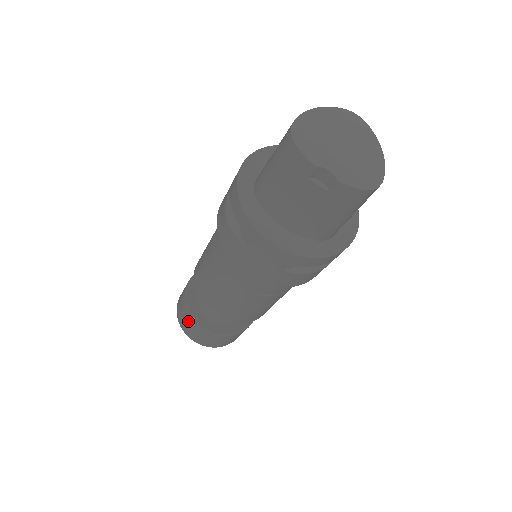
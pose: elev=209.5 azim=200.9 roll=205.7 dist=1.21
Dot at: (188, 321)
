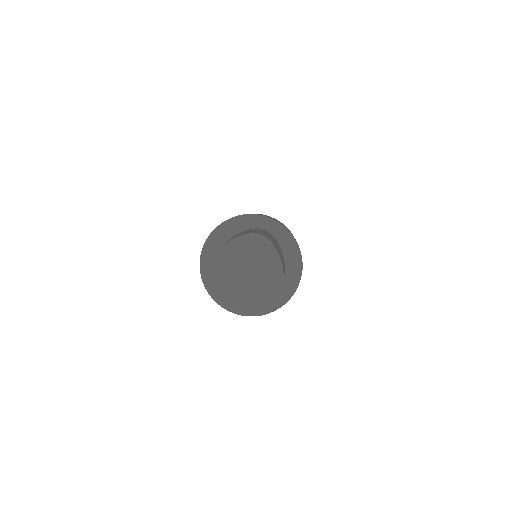
Dot at: occluded
